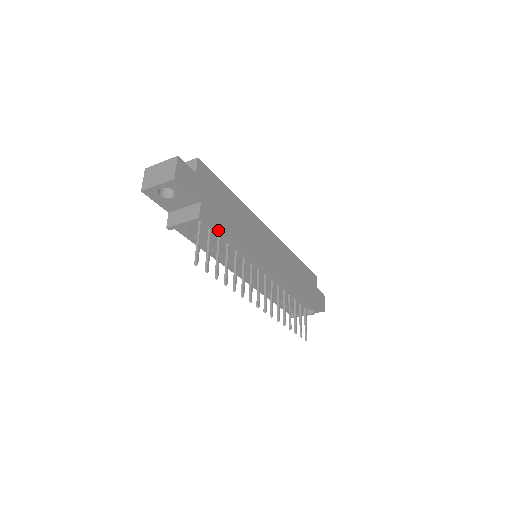
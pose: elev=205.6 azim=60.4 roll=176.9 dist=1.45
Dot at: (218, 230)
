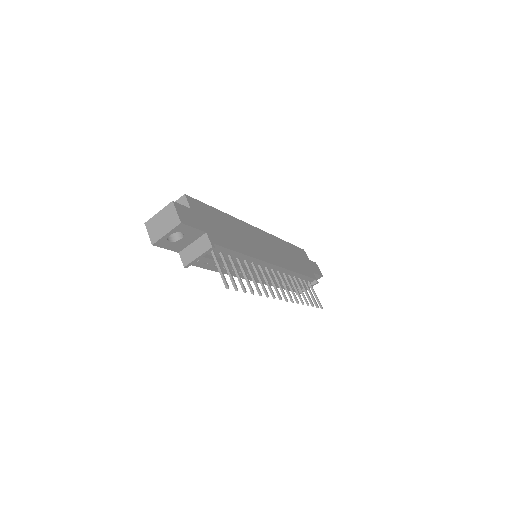
Dot at: (228, 250)
